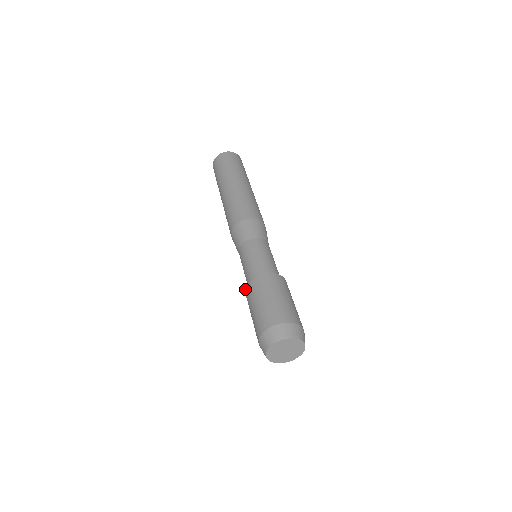
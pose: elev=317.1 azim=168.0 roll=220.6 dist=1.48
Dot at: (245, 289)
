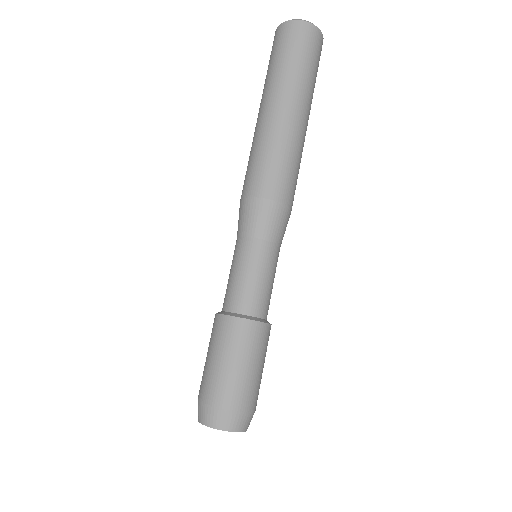
Dot at: (228, 315)
